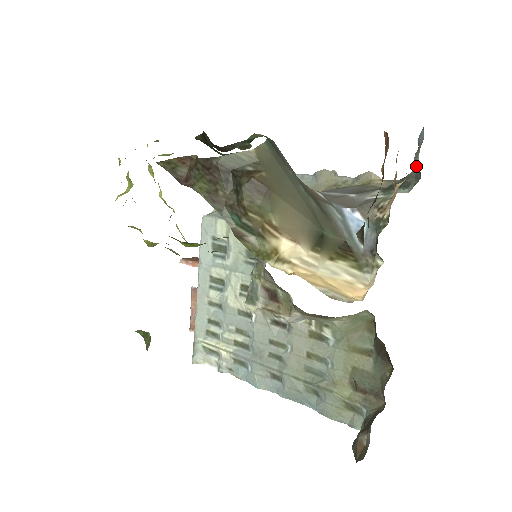
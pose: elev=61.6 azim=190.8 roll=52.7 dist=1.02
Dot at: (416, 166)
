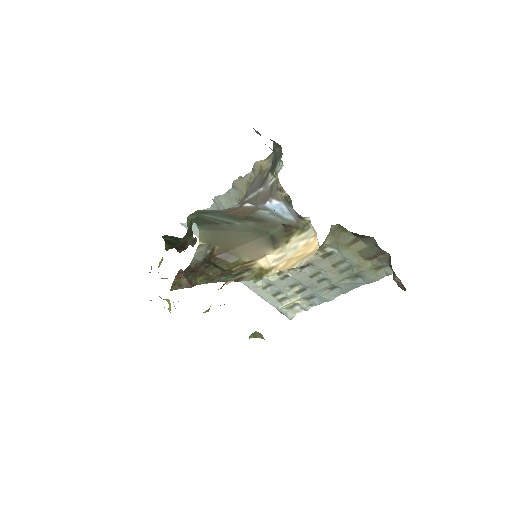
Dot at: occluded
